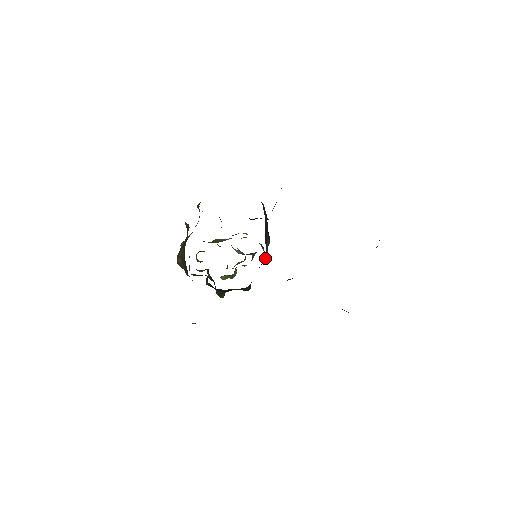
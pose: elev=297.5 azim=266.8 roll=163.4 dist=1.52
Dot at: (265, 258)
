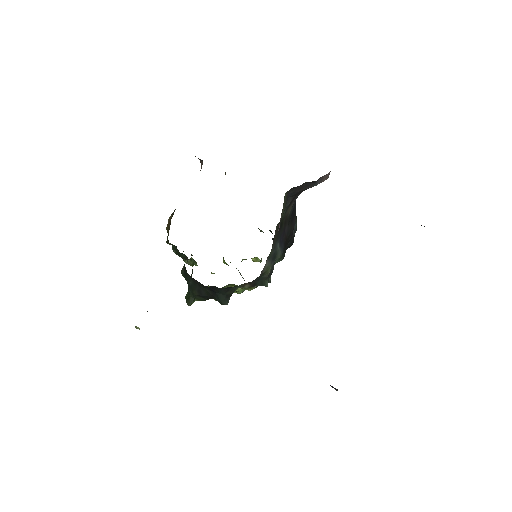
Dot at: (265, 274)
